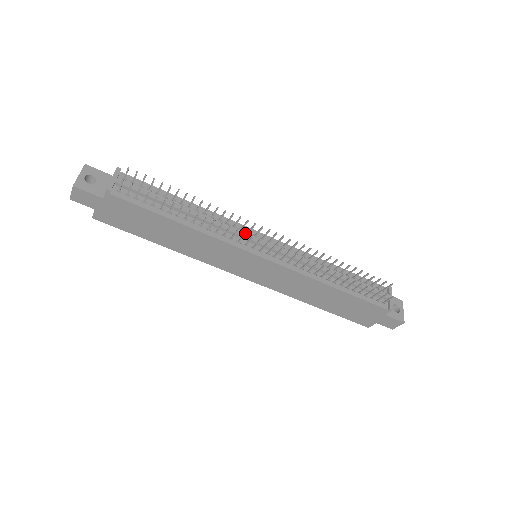
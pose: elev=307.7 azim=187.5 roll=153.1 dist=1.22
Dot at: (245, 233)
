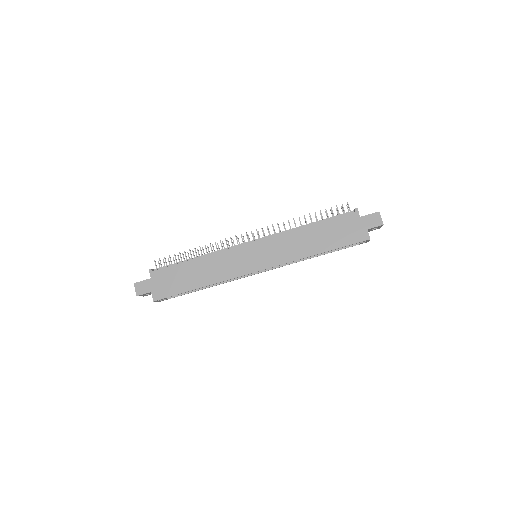
Dot at: (230, 238)
